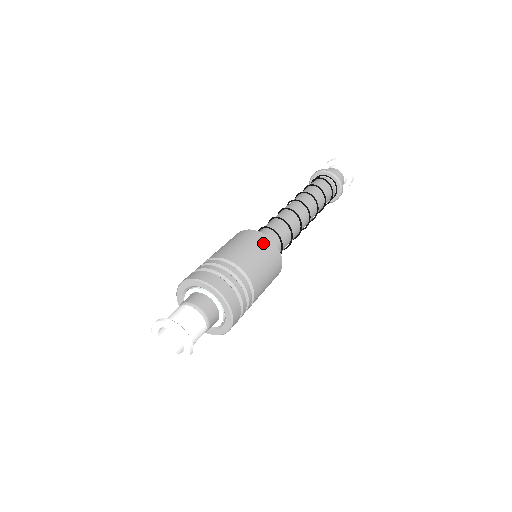
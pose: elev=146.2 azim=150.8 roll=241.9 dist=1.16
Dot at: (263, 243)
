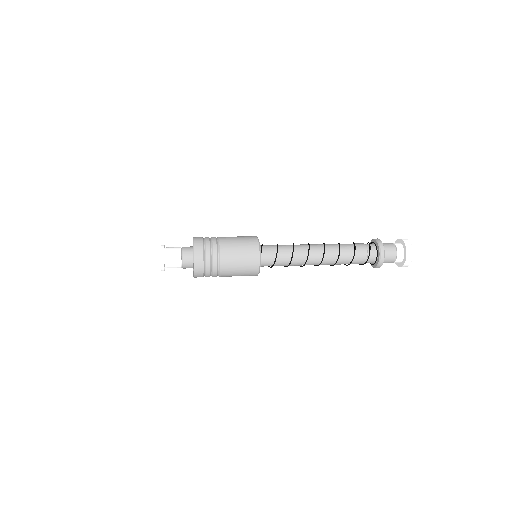
Dot at: (251, 255)
